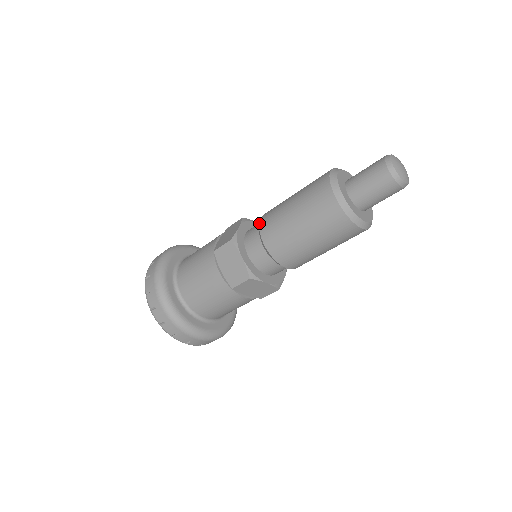
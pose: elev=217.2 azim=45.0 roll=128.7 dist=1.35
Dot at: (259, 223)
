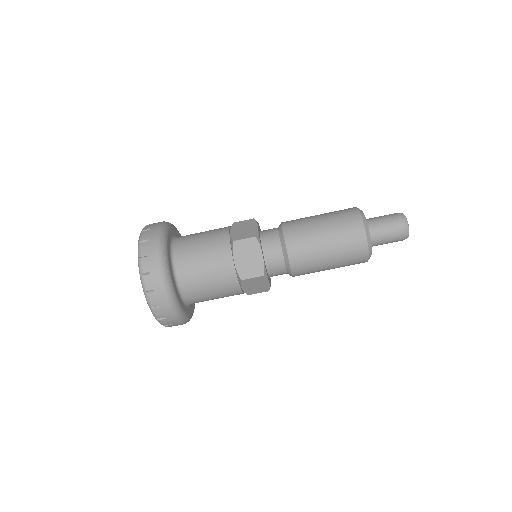
Dot at: occluded
